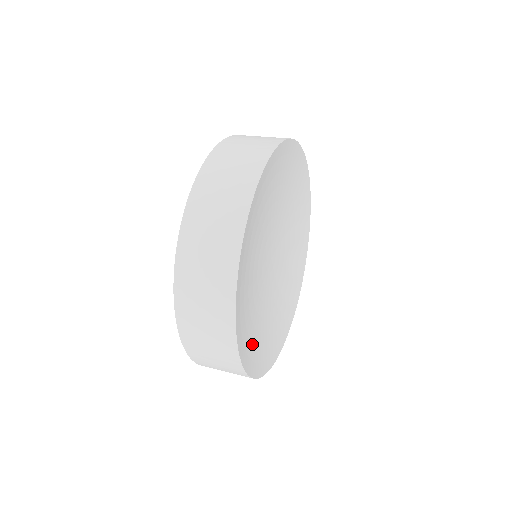
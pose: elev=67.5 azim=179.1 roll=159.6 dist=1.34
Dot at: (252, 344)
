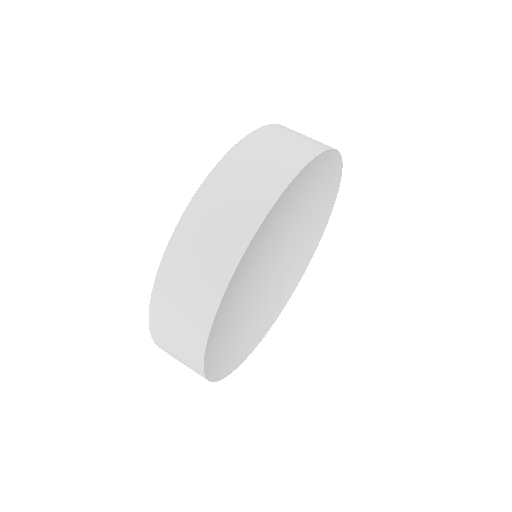
Dot at: (240, 346)
